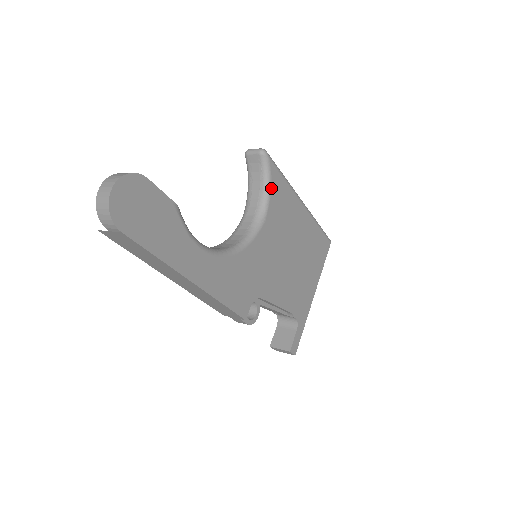
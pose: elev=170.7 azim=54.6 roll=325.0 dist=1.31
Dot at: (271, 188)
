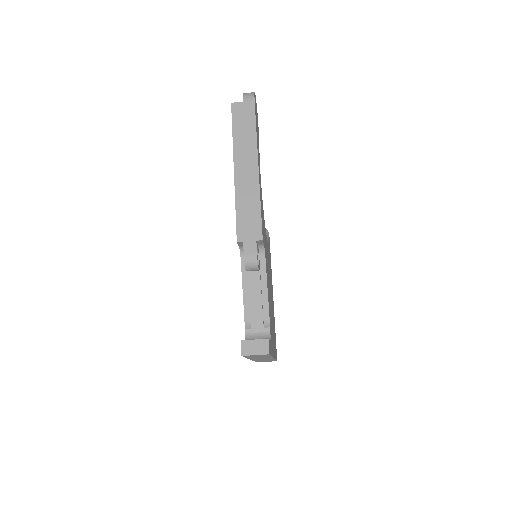
Dot at: occluded
